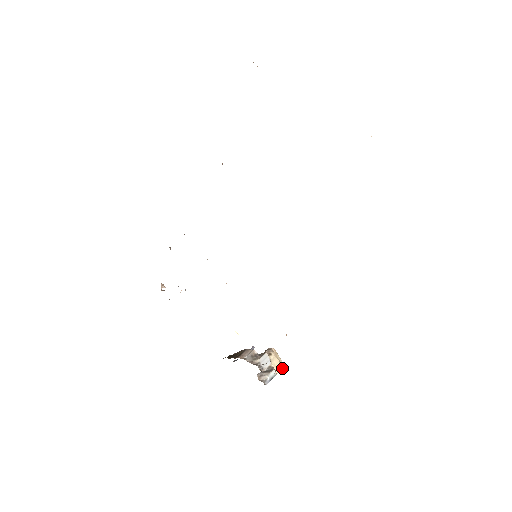
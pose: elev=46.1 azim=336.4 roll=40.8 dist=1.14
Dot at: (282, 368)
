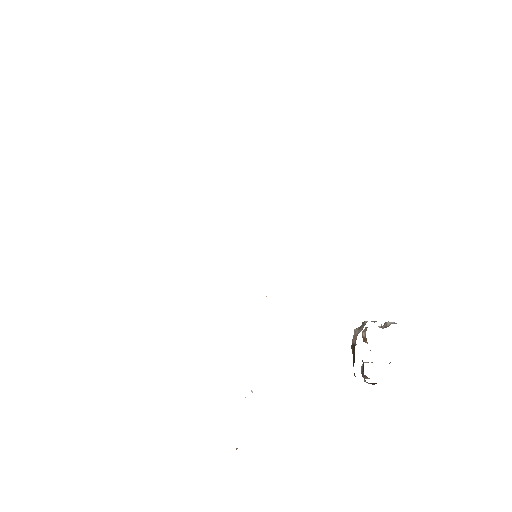
Dot at: occluded
